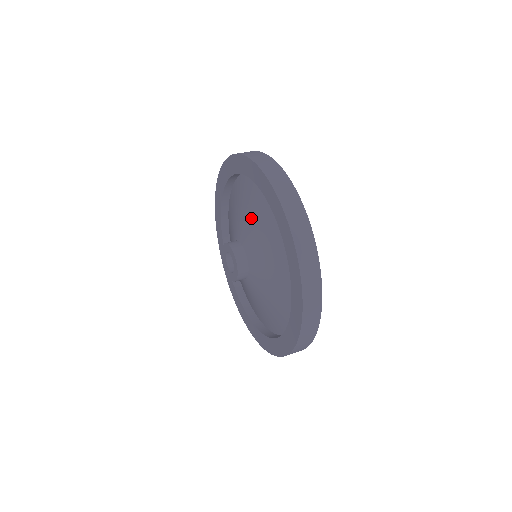
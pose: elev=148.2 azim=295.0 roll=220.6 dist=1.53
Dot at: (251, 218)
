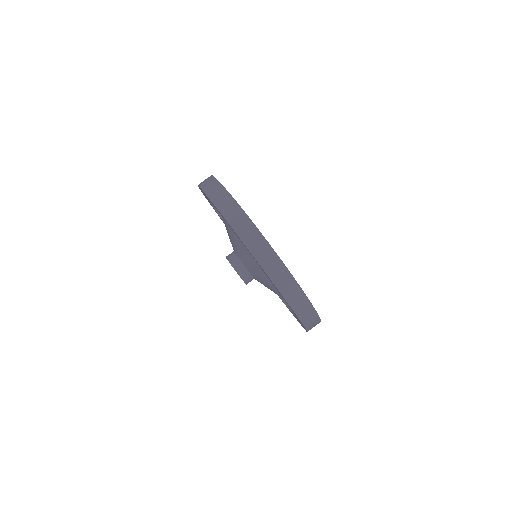
Dot at: (263, 276)
